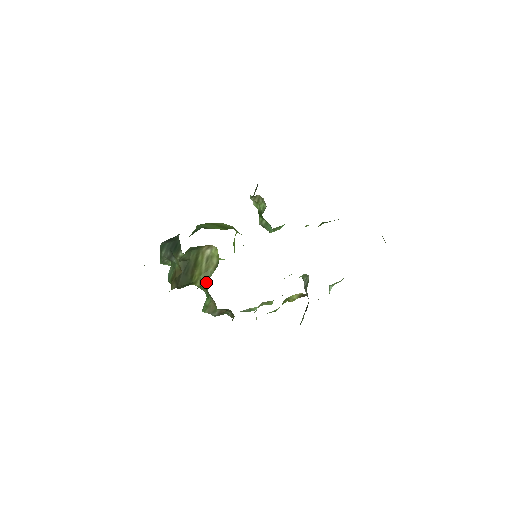
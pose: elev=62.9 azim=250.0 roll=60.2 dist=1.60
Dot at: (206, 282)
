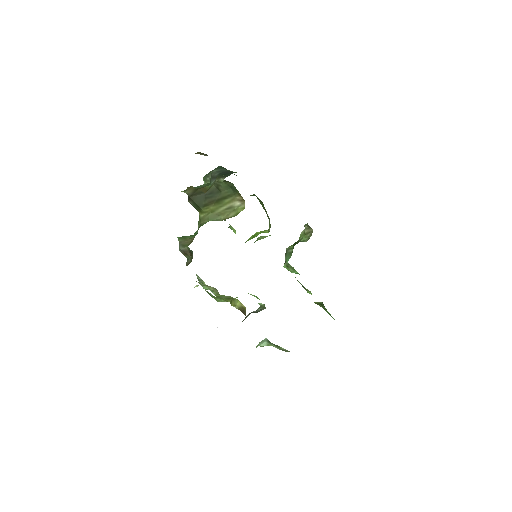
Dot at: (208, 221)
